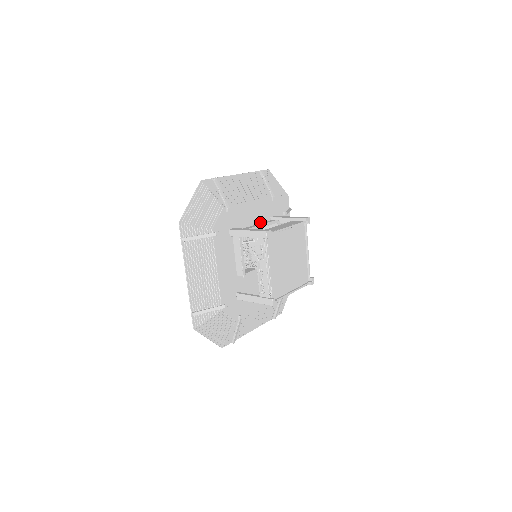
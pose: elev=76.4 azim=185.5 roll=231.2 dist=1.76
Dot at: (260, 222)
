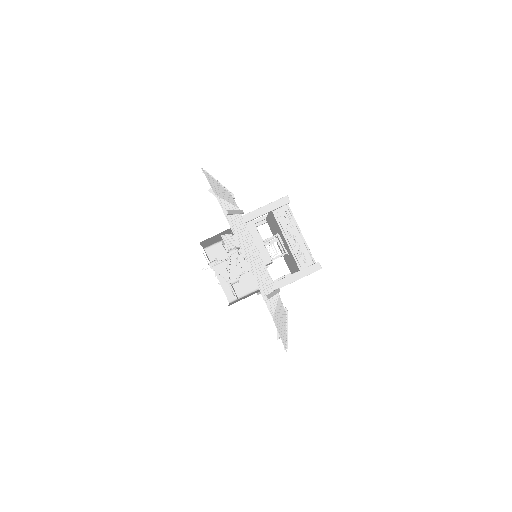
Dot at: occluded
